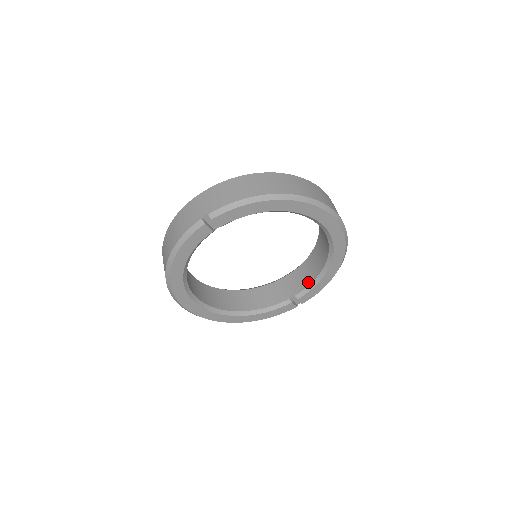
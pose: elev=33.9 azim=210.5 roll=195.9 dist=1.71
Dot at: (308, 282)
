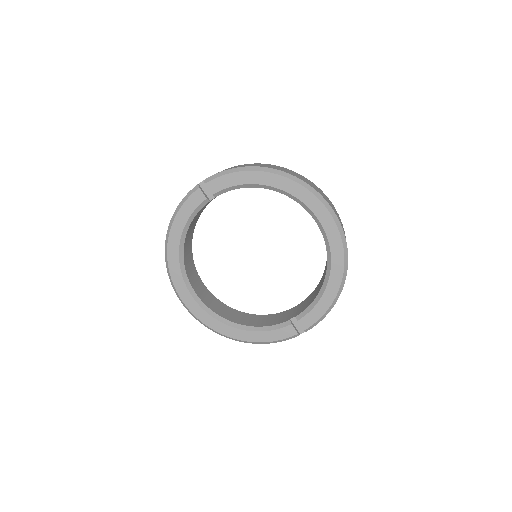
Dot at: (311, 302)
